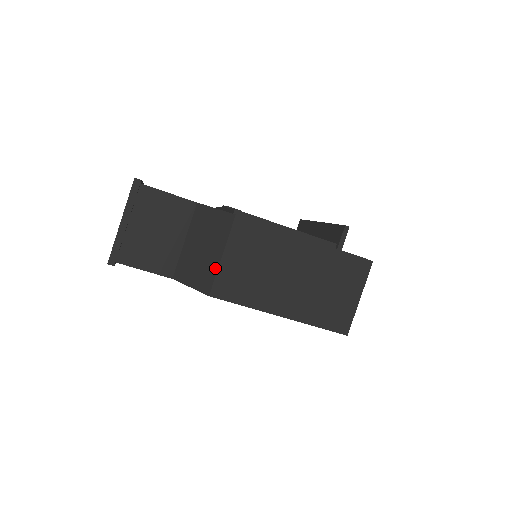
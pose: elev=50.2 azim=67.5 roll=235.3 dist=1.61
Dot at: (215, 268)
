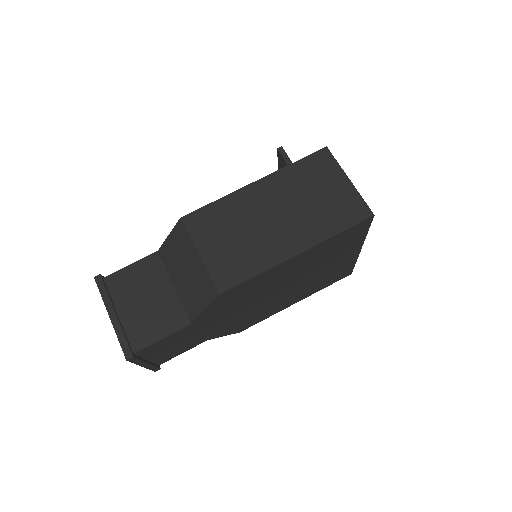
Dot at: (203, 270)
